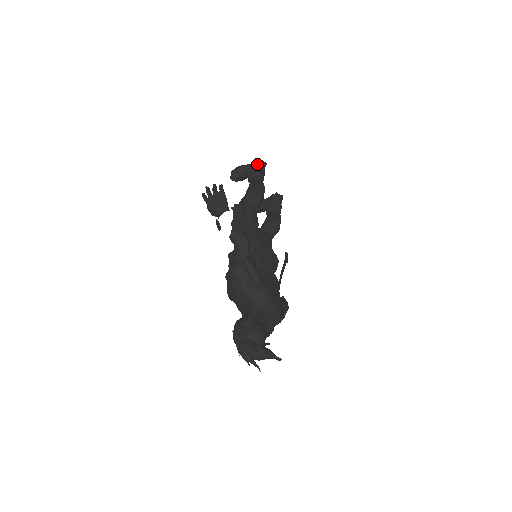
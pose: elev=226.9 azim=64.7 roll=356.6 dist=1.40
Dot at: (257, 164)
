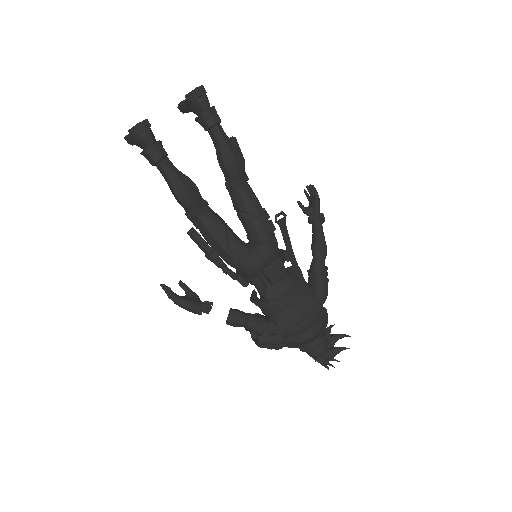
Dot at: (137, 141)
